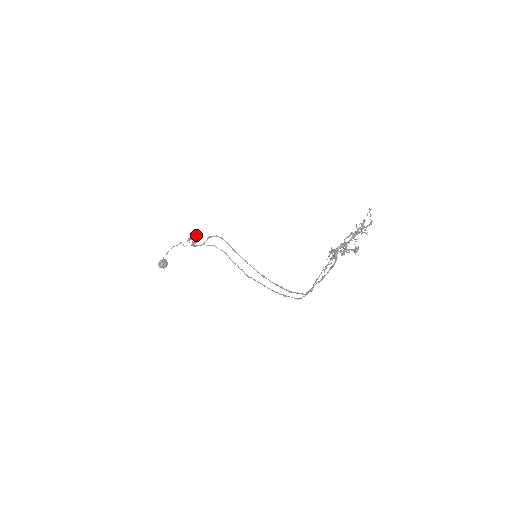
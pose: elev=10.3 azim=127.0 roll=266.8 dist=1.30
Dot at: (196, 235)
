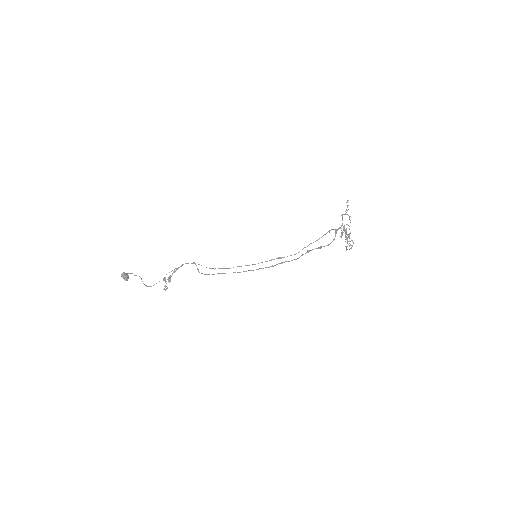
Dot at: occluded
